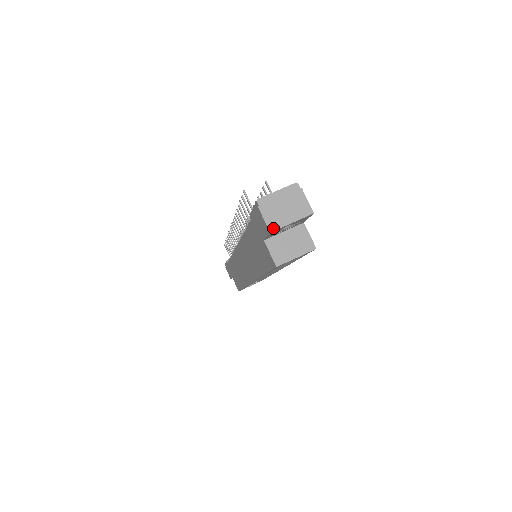
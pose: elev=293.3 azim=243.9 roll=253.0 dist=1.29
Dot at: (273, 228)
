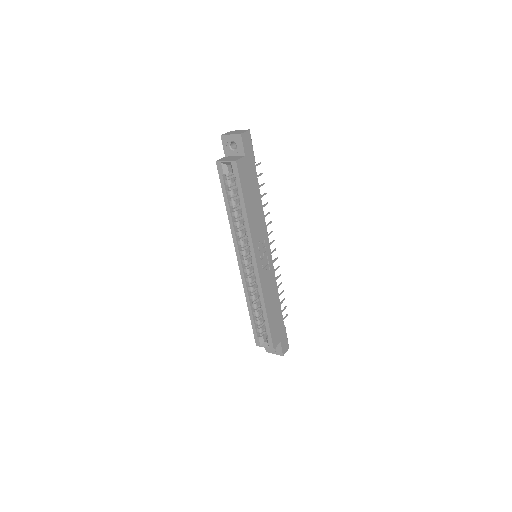
Dot at: (223, 135)
